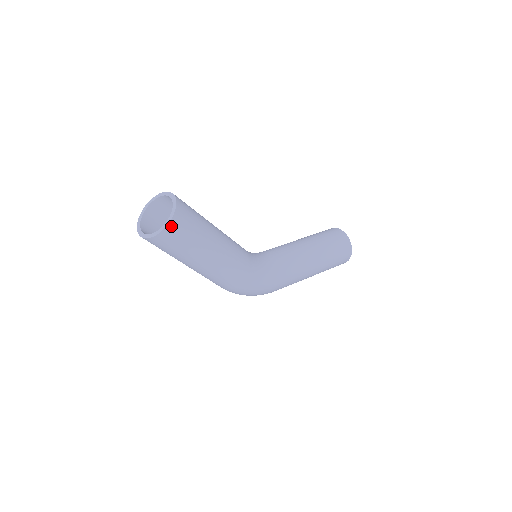
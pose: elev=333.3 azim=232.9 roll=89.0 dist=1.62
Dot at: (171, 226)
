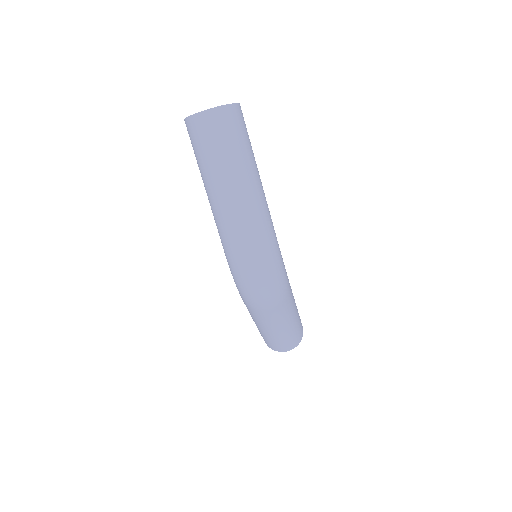
Dot at: occluded
